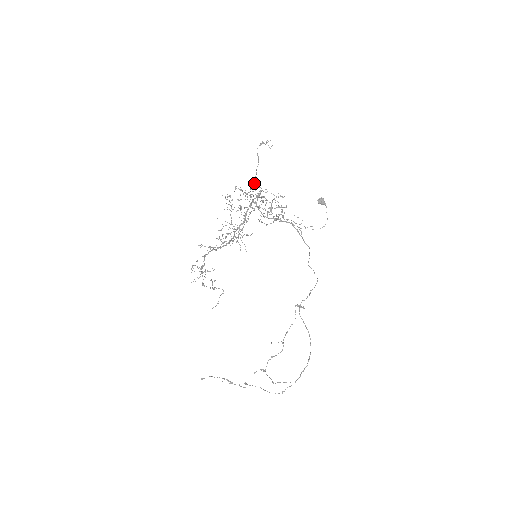
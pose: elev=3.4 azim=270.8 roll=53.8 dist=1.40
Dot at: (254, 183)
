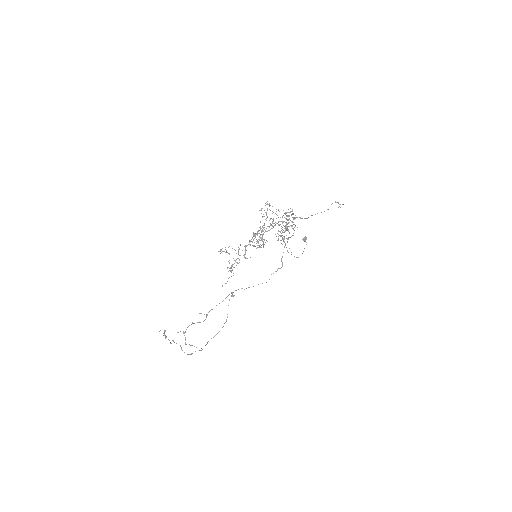
Dot at: occluded
